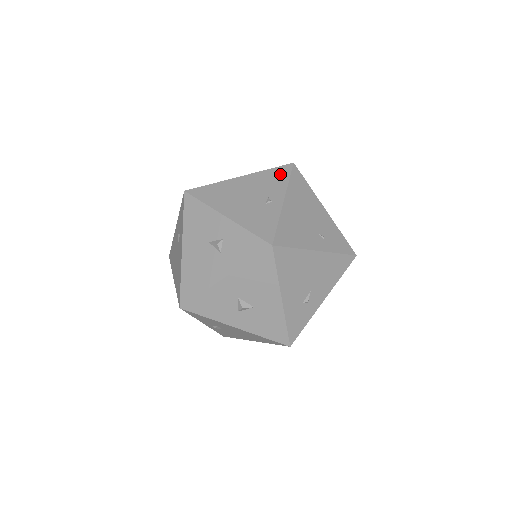
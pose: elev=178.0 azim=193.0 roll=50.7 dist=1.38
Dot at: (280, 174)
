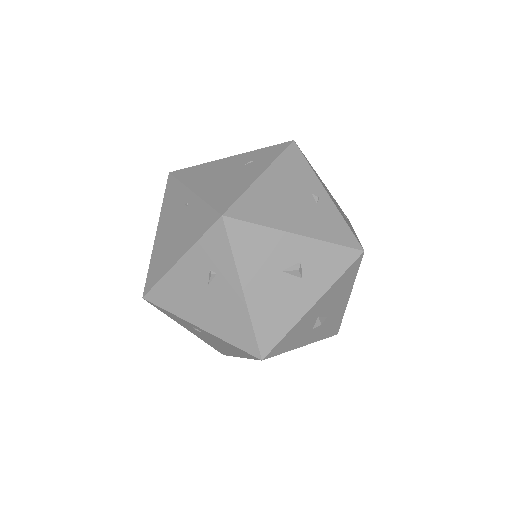
Dot at: (296, 159)
